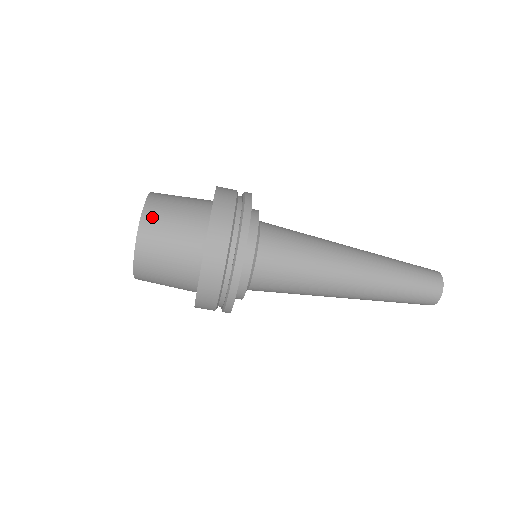
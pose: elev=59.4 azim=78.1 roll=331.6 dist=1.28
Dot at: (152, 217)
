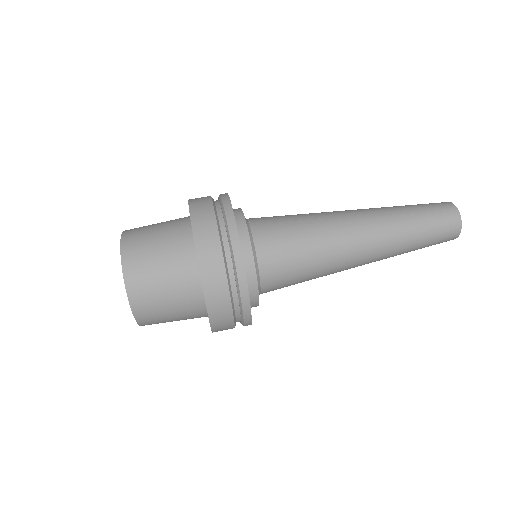
Dot at: (132, 234)
